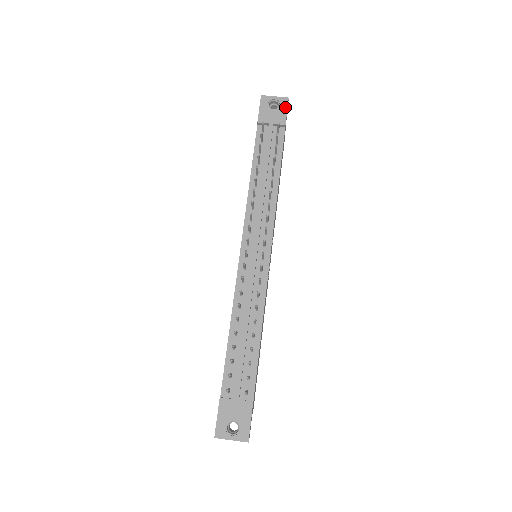
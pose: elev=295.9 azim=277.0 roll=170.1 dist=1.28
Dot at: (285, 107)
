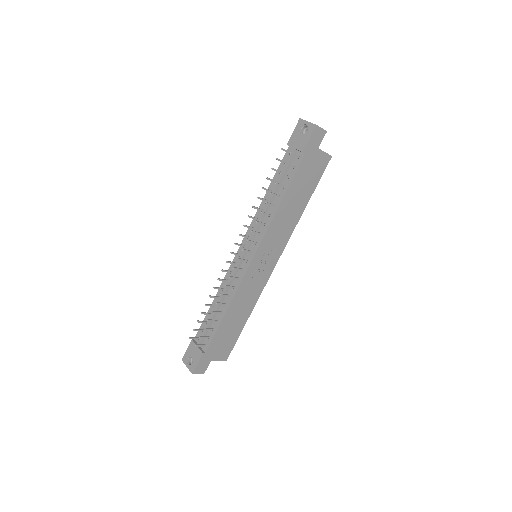
Dot at: (310, 134)
